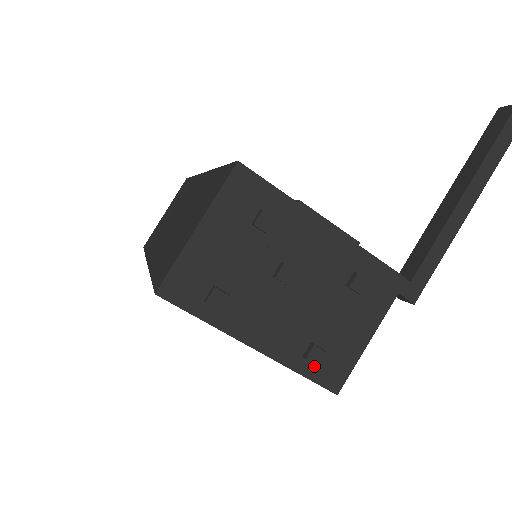
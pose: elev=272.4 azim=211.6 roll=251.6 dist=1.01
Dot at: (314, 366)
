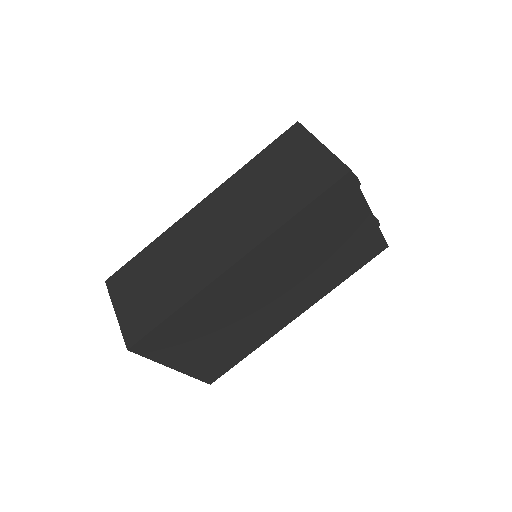
Dot at: occluded
